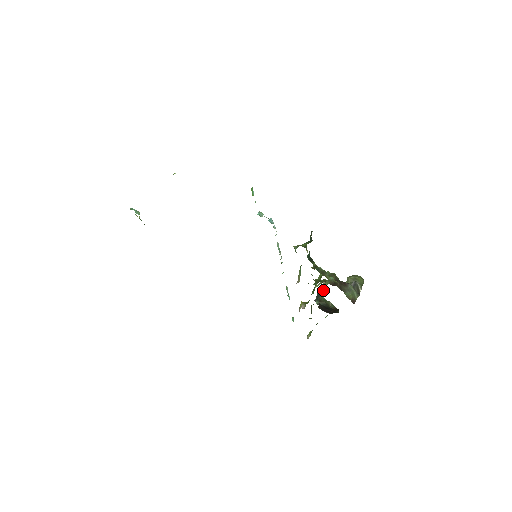
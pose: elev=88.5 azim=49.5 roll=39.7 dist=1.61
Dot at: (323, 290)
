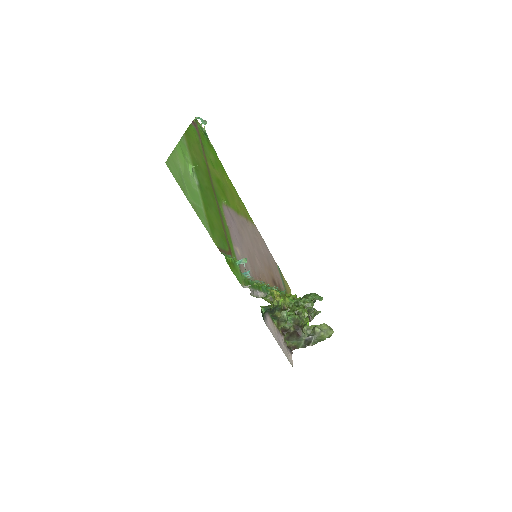
Dot at: occluded
